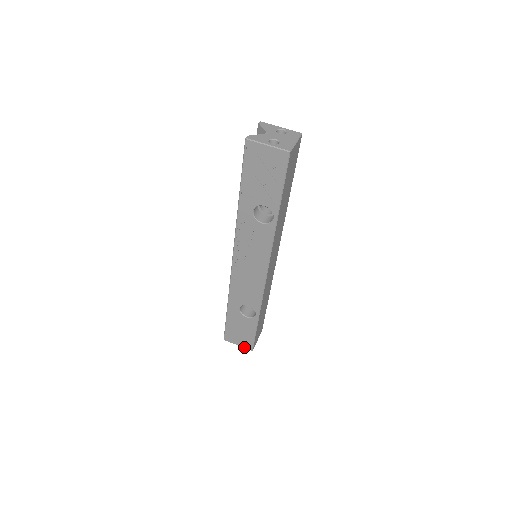
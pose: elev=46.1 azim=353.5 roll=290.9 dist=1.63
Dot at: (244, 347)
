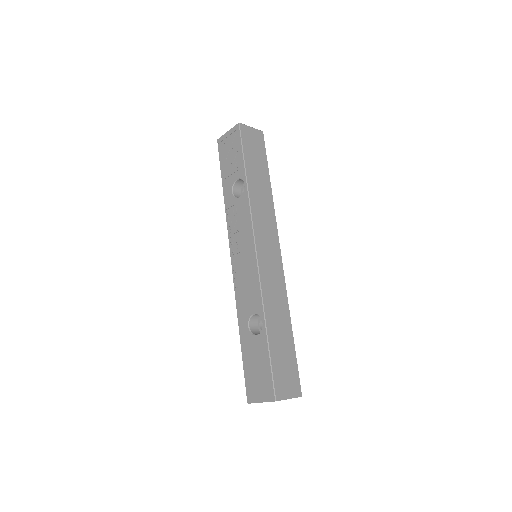
Dot at: (267, 400)
